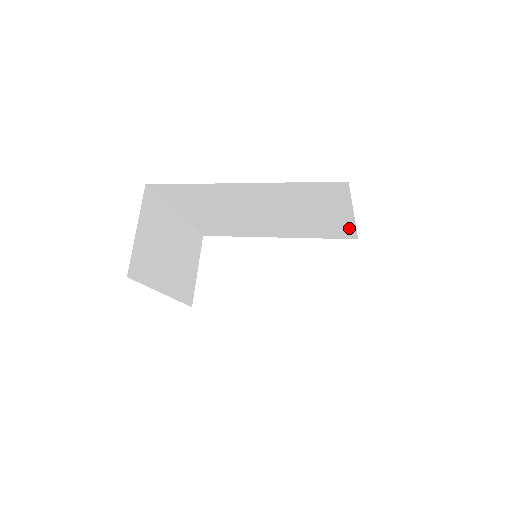
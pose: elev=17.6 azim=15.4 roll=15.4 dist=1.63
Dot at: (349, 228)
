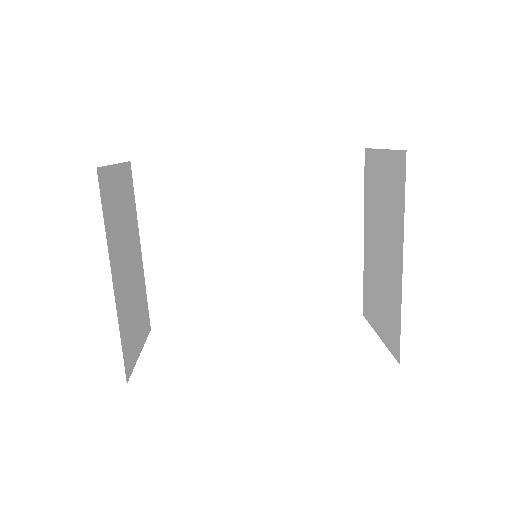
Dot at: (355, 279)
